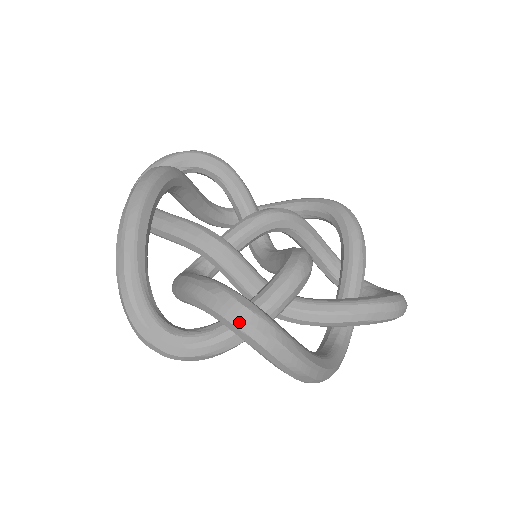
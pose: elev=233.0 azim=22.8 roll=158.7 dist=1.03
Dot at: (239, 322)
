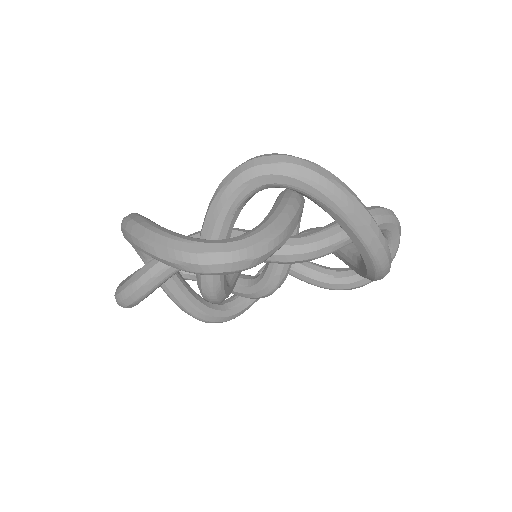
Dot at: (268, 159)
